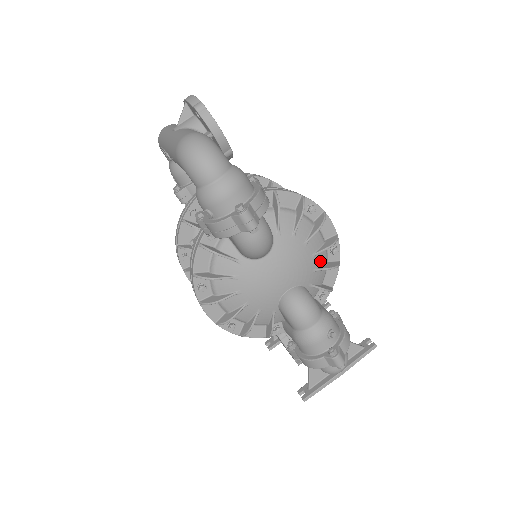
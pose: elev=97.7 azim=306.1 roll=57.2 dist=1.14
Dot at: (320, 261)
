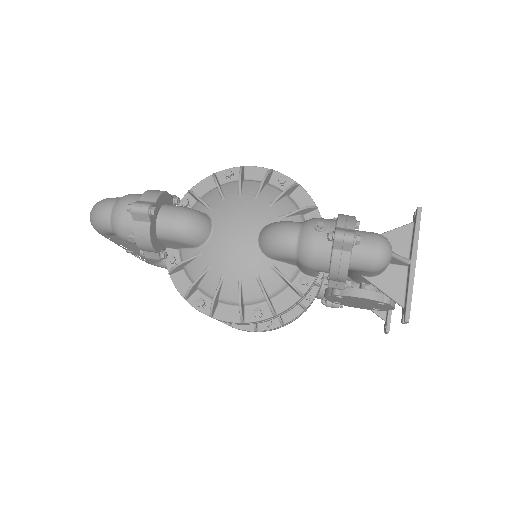
Dot at: (271, 196)
